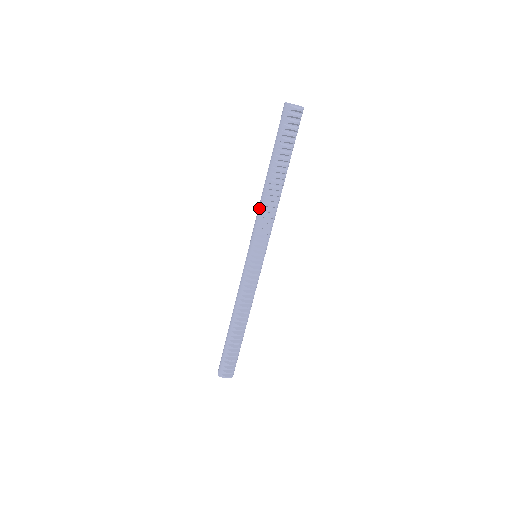
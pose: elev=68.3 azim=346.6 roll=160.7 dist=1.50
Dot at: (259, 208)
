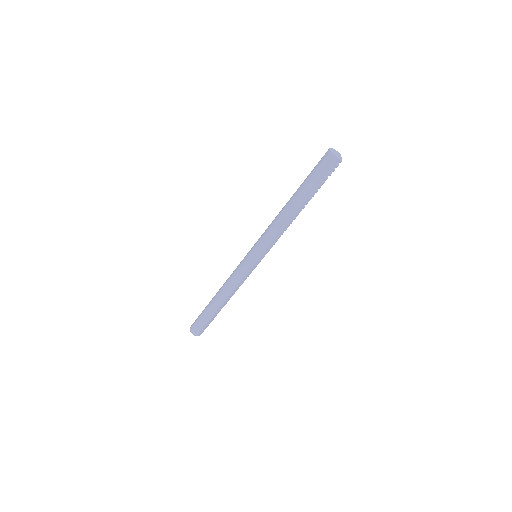
Dot at: (278, 228)
